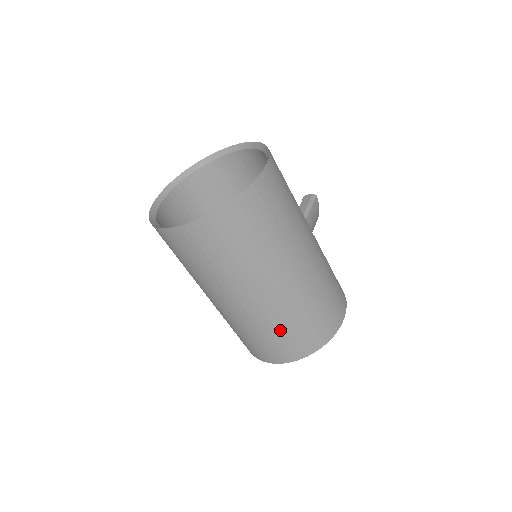
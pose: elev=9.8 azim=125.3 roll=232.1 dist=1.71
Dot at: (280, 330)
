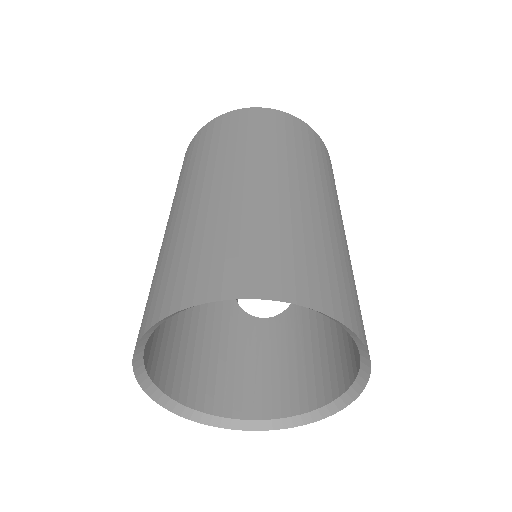
Dot at: (288, 234)
